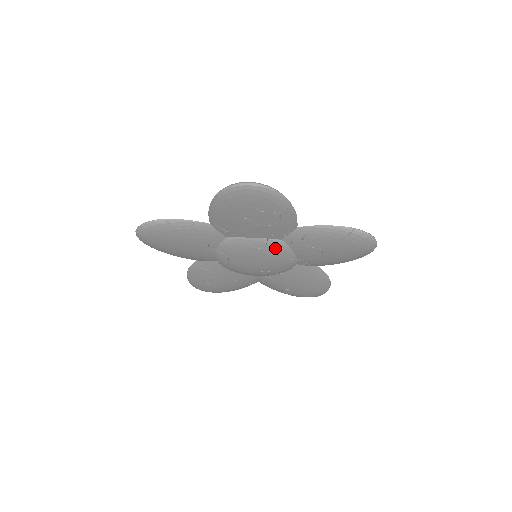
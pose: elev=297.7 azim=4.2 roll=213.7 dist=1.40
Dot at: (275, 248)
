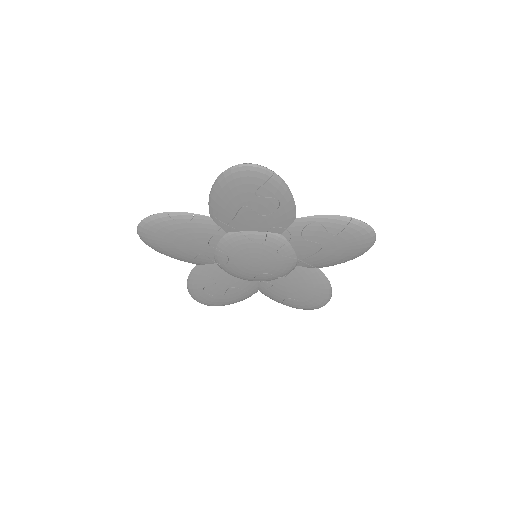
Dot at: (275, 243)
